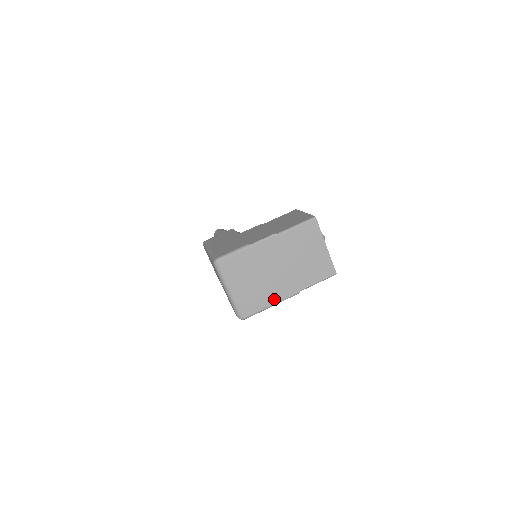
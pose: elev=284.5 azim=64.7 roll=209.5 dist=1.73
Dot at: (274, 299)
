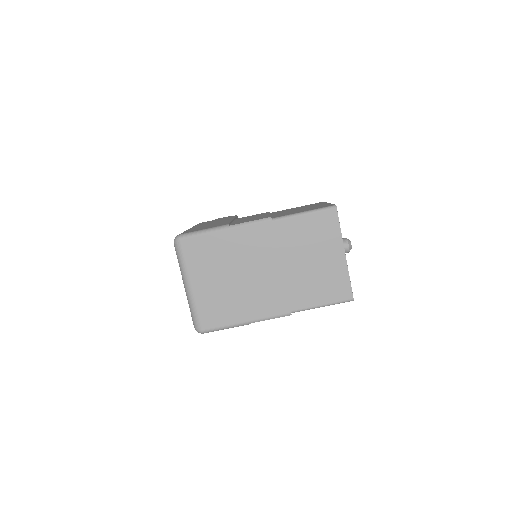
Dot at: (251, 314)
